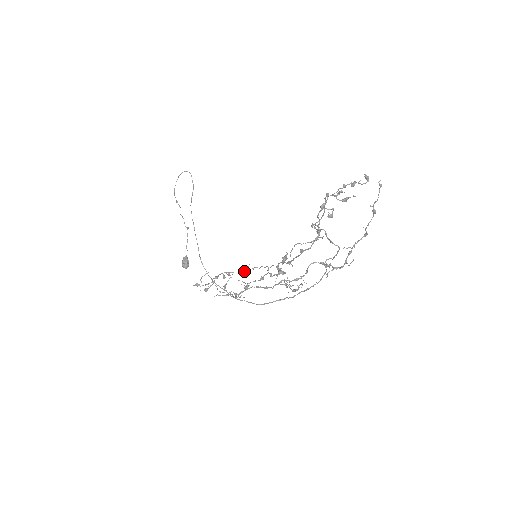
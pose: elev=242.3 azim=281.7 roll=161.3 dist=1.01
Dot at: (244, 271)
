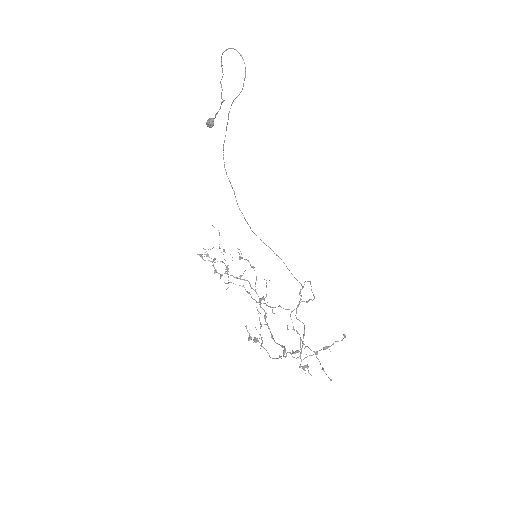
Dot at: (238, 278)
